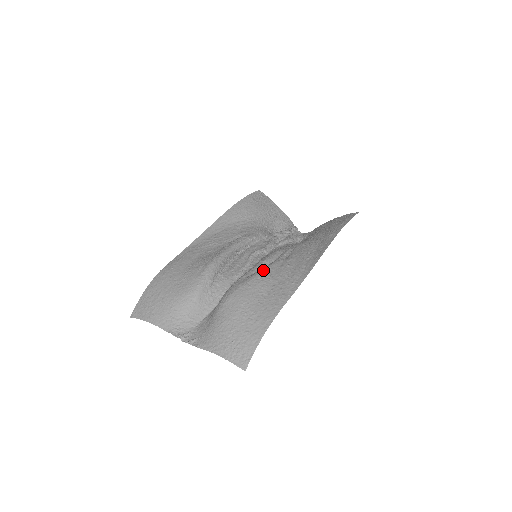
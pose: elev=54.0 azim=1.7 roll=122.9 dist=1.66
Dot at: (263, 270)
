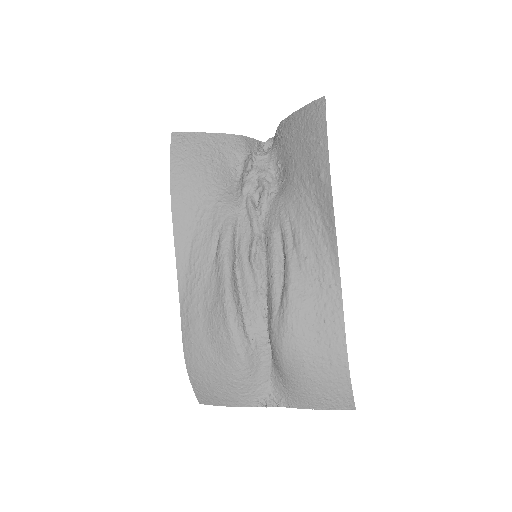
Dot at: (288, 293)
